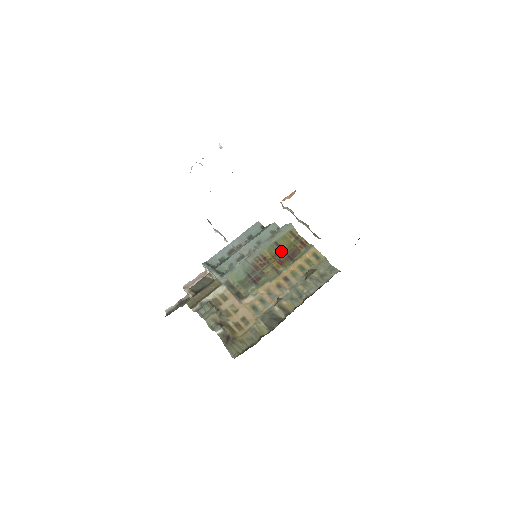
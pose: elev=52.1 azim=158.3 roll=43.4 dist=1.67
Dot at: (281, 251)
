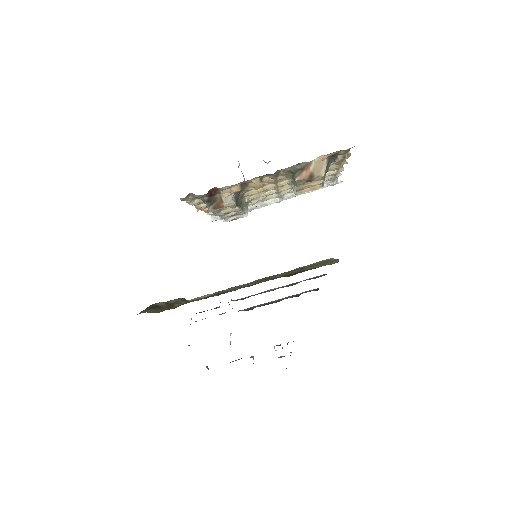
Dot at: (299, 272)
